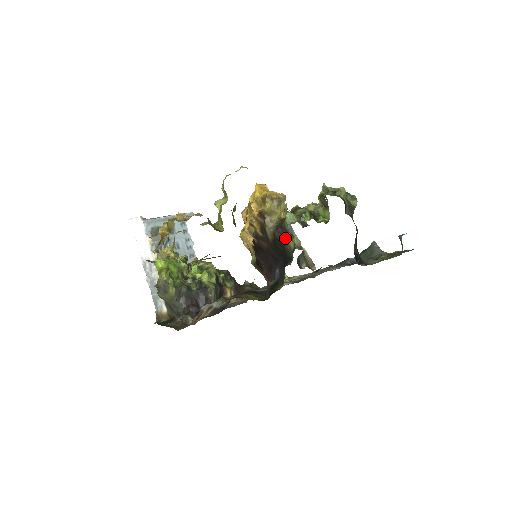
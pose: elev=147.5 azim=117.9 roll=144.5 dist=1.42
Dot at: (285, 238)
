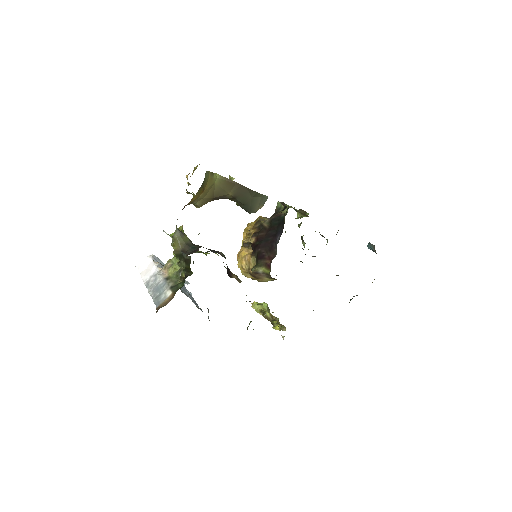
Dot at: (279, 212)
